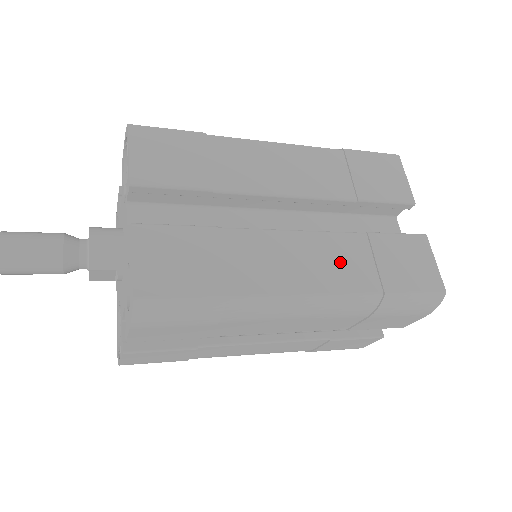
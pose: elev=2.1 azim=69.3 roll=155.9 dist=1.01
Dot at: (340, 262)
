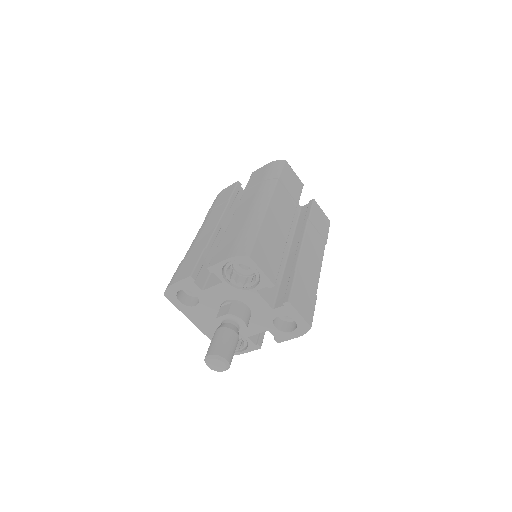
Dot at: (315, 243)
